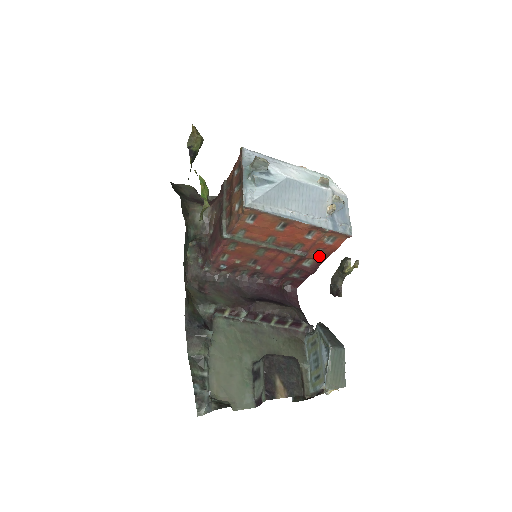
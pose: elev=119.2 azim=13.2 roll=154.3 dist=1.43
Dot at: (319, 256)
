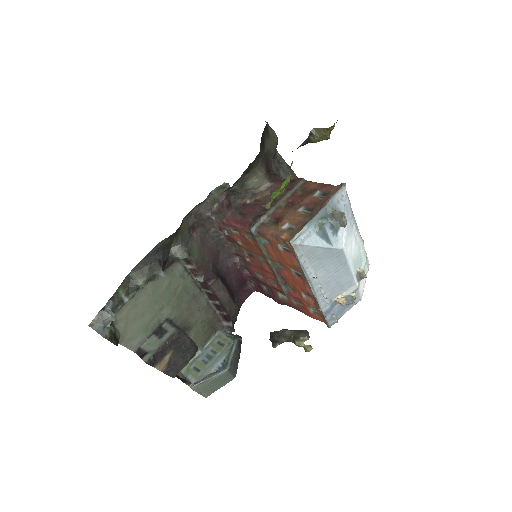
Dot at: (294, 304)
